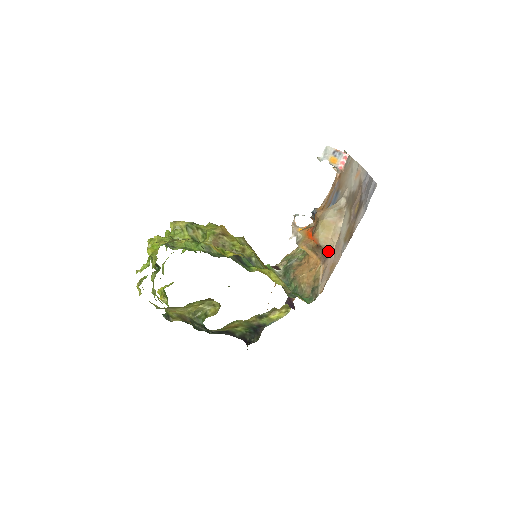
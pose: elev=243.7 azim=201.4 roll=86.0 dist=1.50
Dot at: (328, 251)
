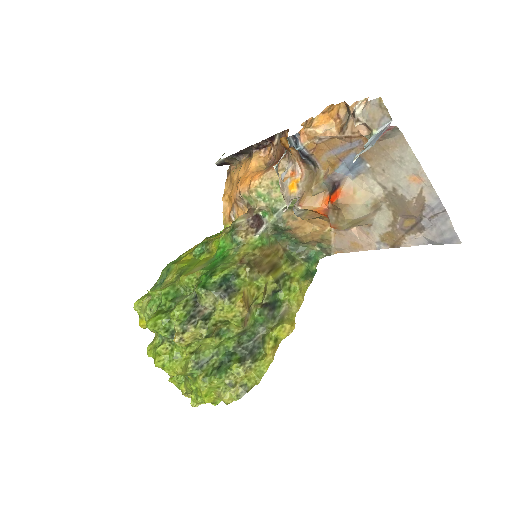
Dot at: occluded
